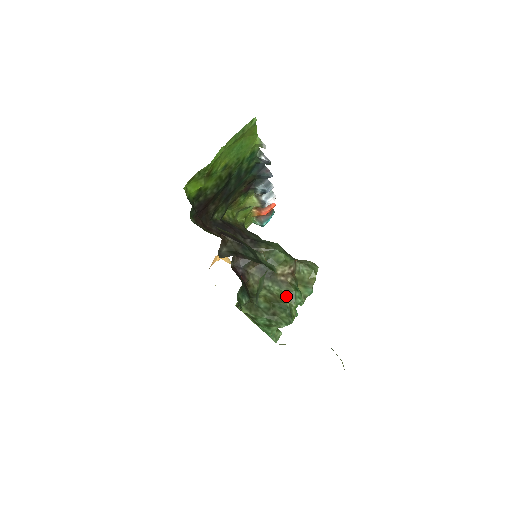
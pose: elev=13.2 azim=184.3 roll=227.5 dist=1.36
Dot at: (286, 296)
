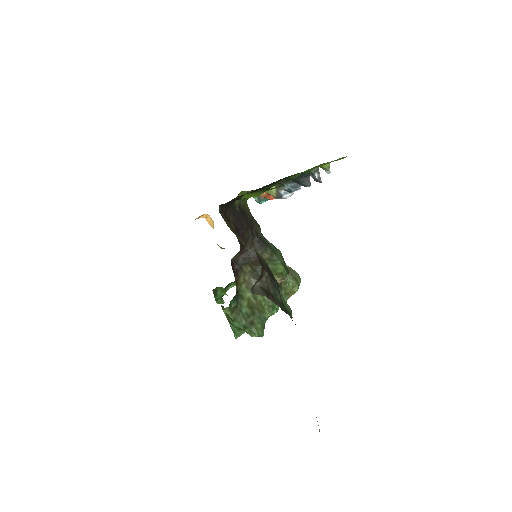
Dot at: (266, 304)
